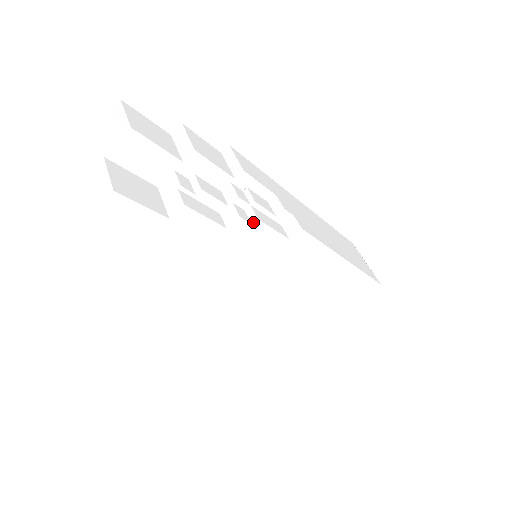
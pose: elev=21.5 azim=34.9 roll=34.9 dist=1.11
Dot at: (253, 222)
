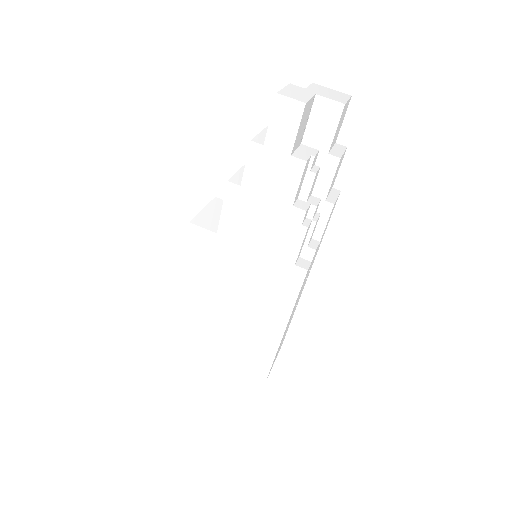
Dot at: (304, 225)
